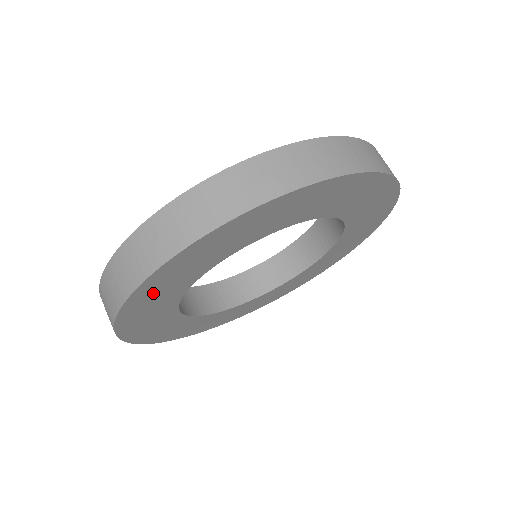
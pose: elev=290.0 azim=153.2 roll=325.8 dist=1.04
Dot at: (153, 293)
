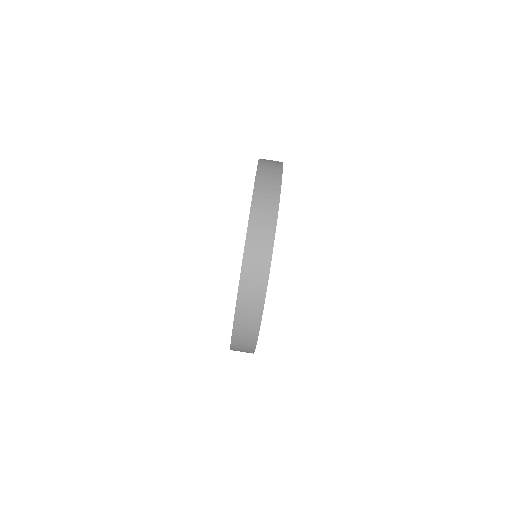
Dot at: occluded
